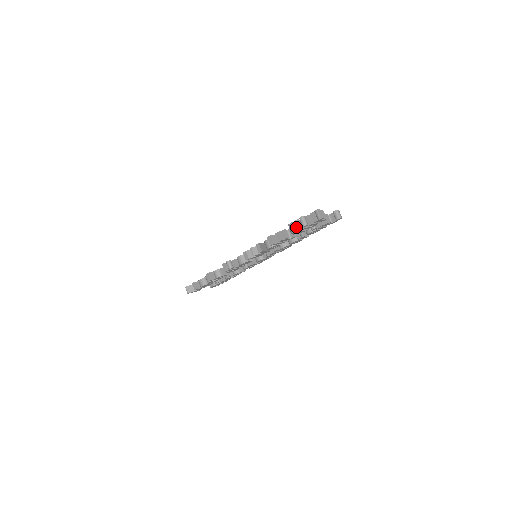
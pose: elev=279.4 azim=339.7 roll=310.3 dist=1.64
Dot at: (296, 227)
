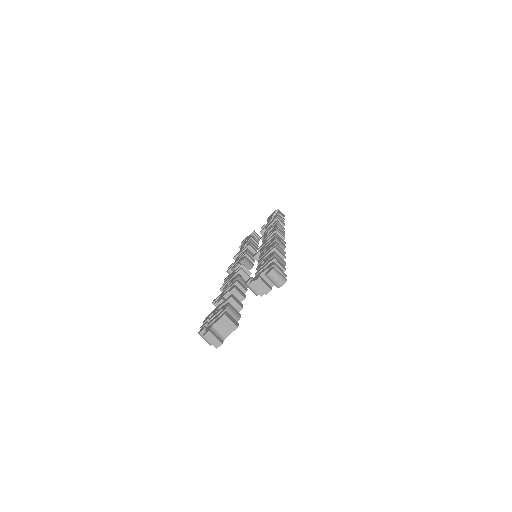
Dot at: occluded
